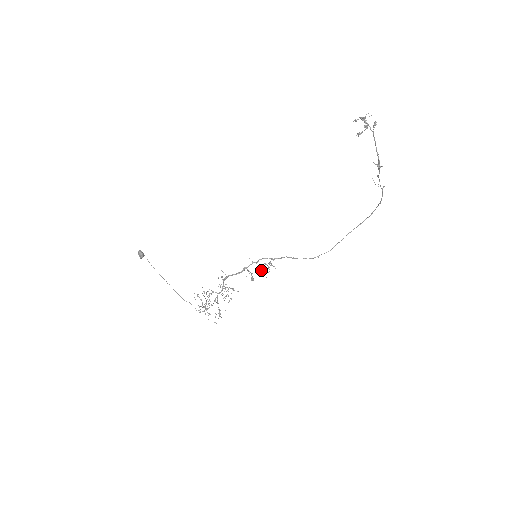
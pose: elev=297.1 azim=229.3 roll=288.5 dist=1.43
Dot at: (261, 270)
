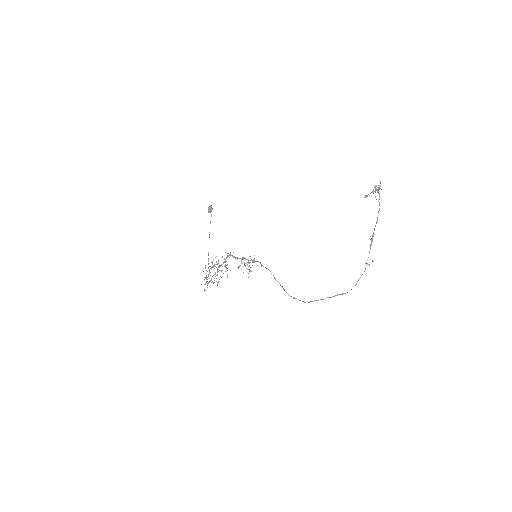
Dot at: occluded
